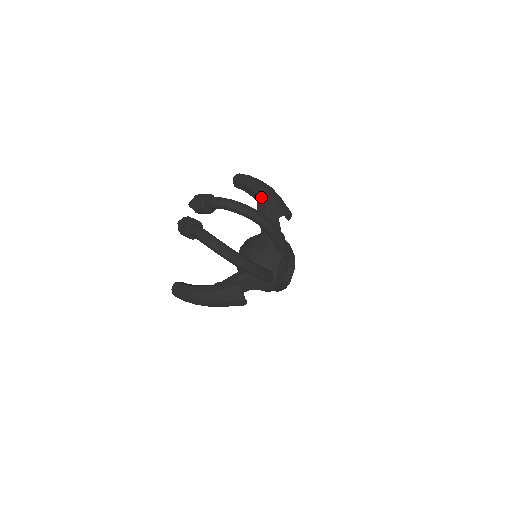
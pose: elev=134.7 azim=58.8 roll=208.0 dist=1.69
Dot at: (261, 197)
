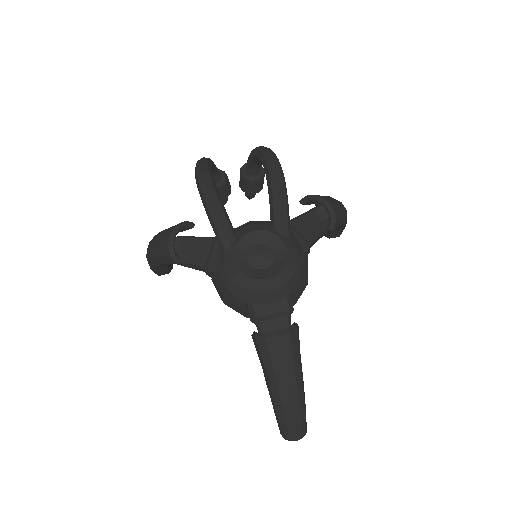
Dot at: occluded
